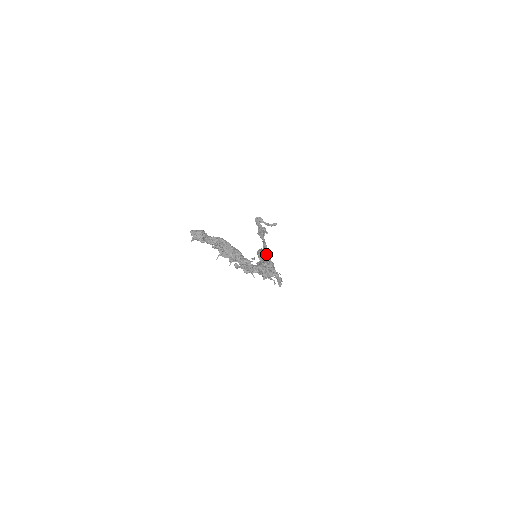
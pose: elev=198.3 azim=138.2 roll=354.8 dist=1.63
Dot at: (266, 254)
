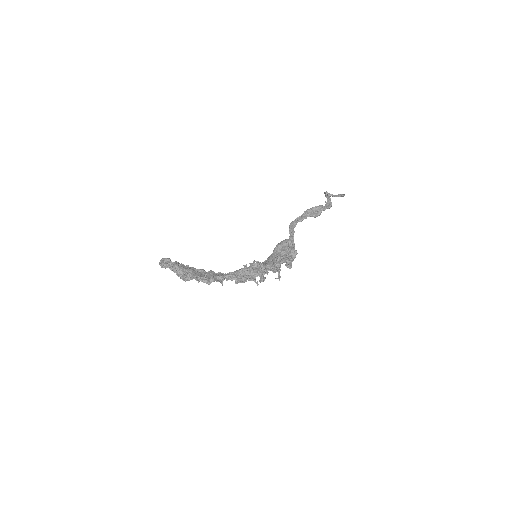
Dot at: (283, 246)
